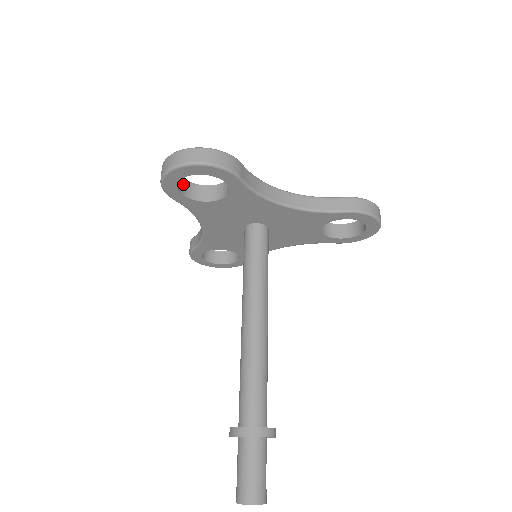
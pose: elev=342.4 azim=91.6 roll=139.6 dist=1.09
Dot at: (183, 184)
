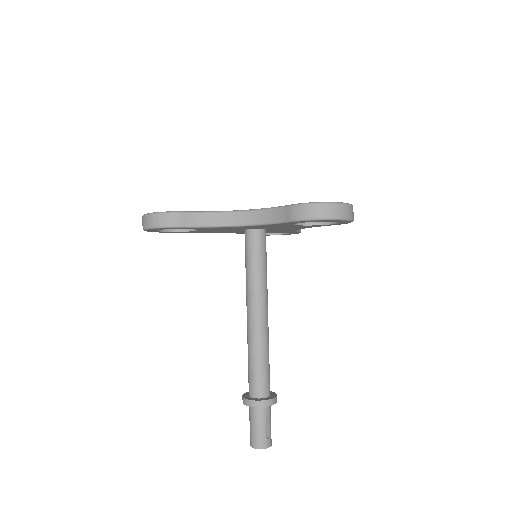
Dot at: occluded
